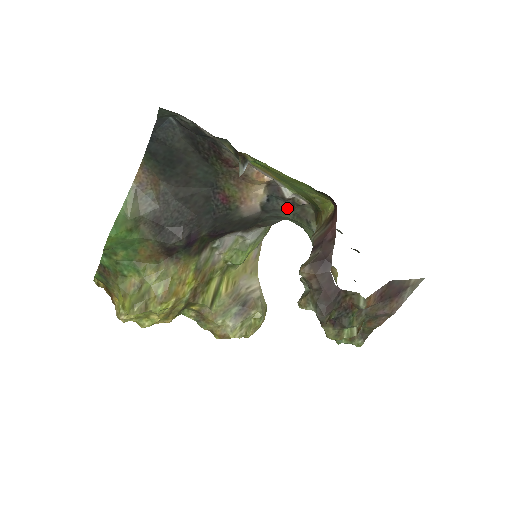
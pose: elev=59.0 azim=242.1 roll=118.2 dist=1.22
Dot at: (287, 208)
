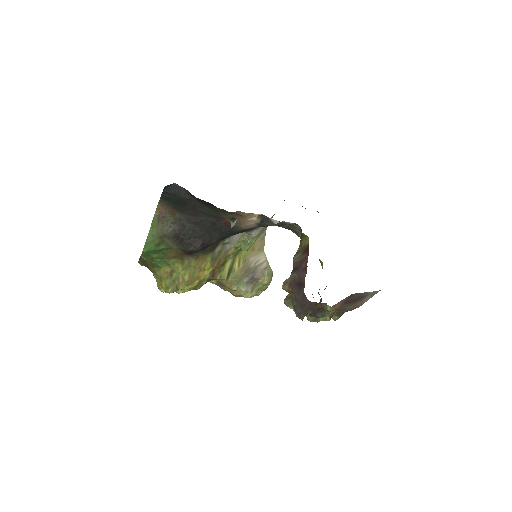
Dot at: (278, 225)
